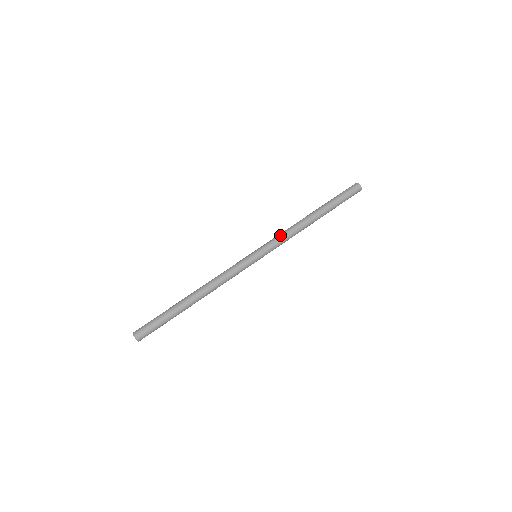
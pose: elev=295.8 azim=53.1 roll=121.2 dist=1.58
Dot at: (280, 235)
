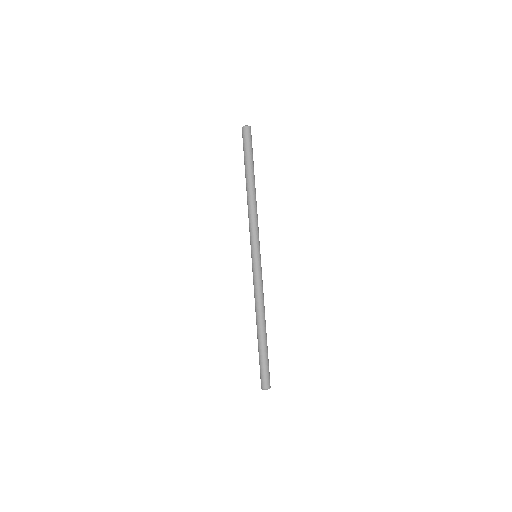
Dot at: (253, 225)
